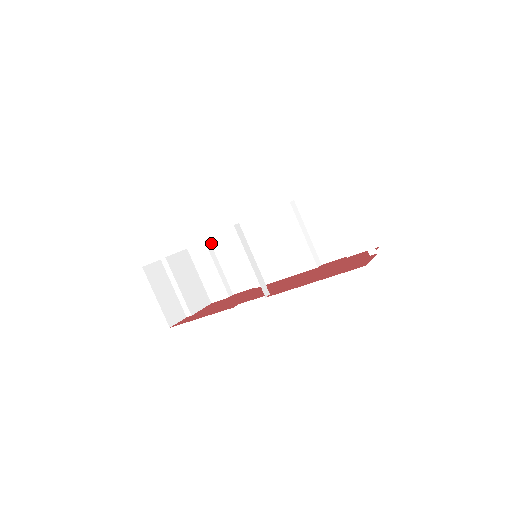
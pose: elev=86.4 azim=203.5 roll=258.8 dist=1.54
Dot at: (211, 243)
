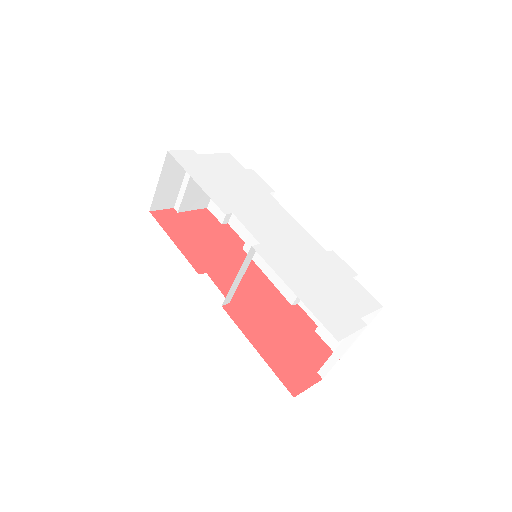
Dot at: occluded
